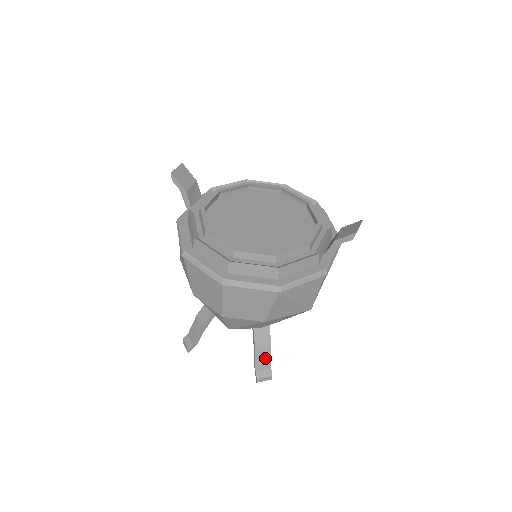
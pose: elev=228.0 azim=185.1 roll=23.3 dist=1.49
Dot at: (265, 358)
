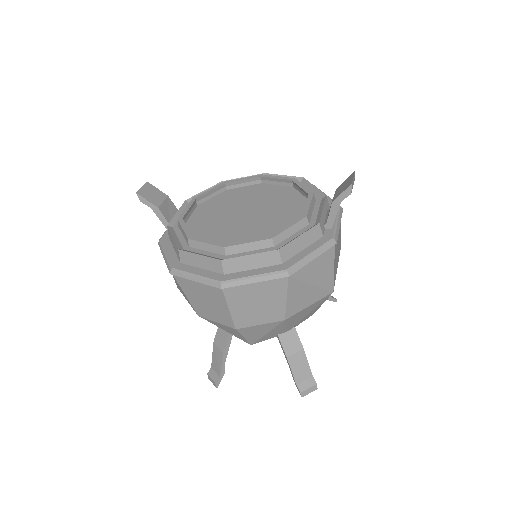
Dot at: (302, 366)
